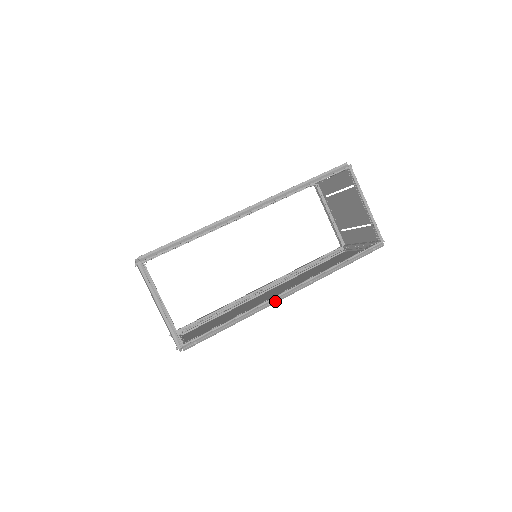
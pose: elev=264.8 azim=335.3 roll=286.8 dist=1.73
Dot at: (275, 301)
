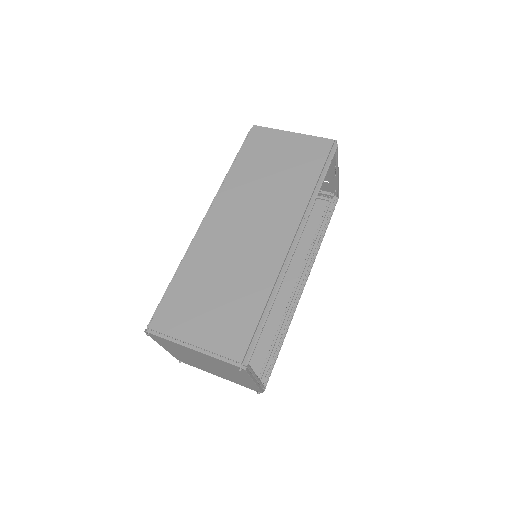
Dot at: (299, 299)
